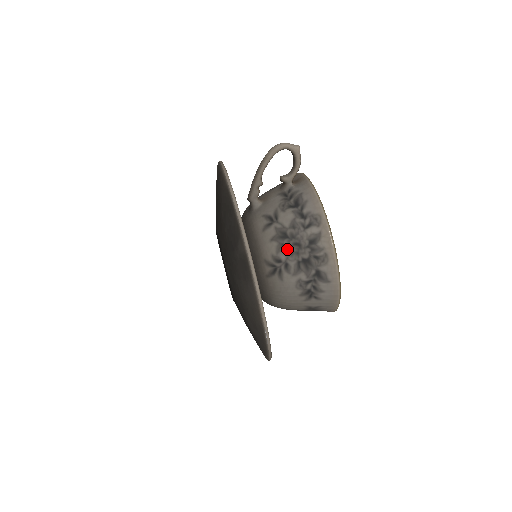
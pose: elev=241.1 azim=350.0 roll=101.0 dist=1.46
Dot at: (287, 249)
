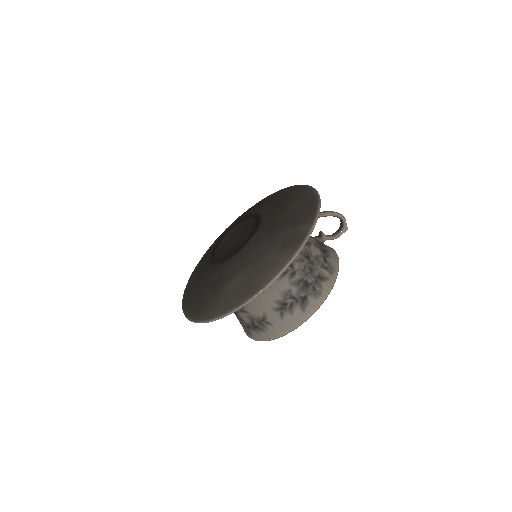
Dot at: (303, 265)
